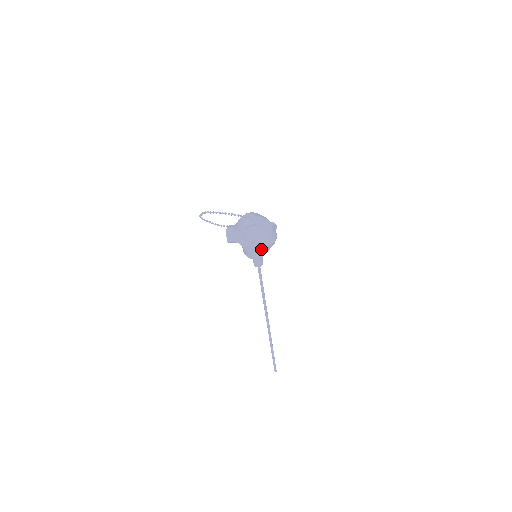
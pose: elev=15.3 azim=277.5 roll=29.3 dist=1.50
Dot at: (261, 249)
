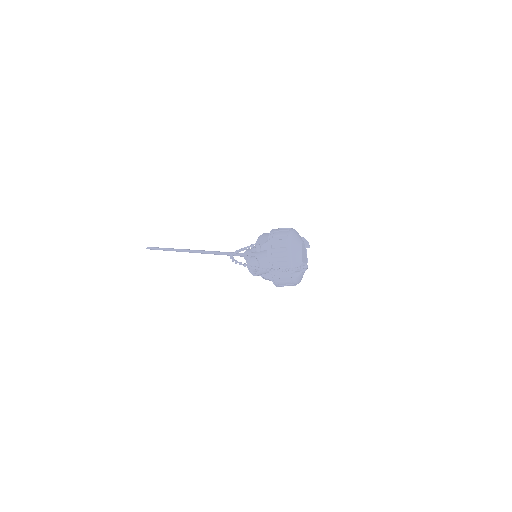
Dot at: occluded
